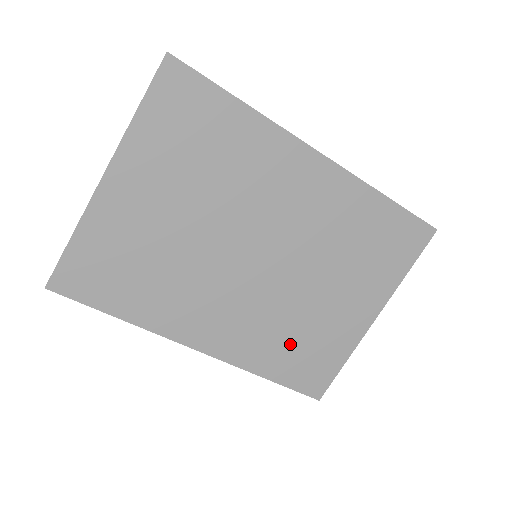
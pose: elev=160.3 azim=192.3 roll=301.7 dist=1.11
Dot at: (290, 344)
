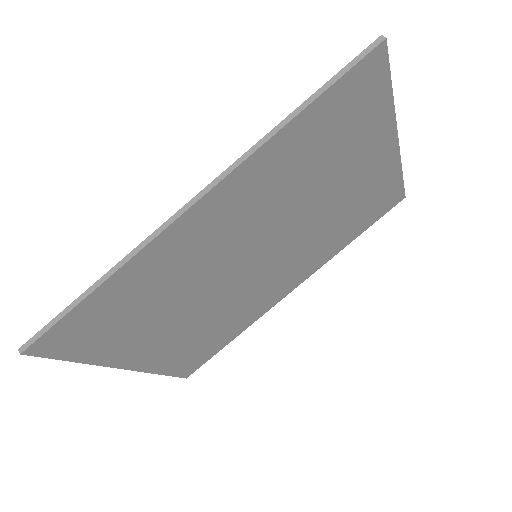
Dot at: (345, 224)
